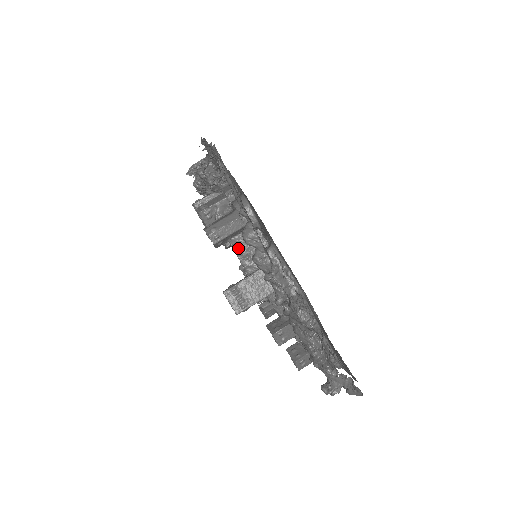
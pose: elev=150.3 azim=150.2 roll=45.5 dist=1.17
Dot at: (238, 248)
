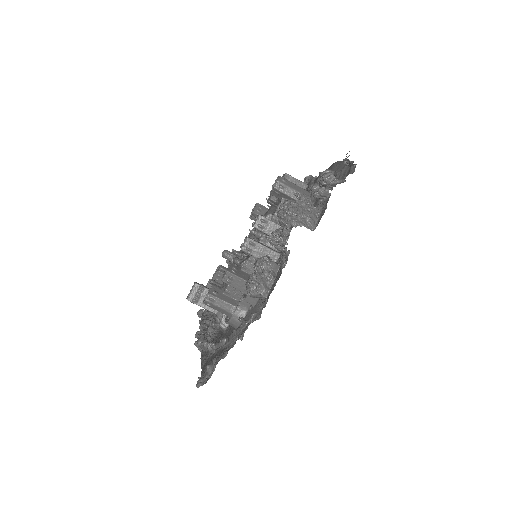
Dot at: occluded
